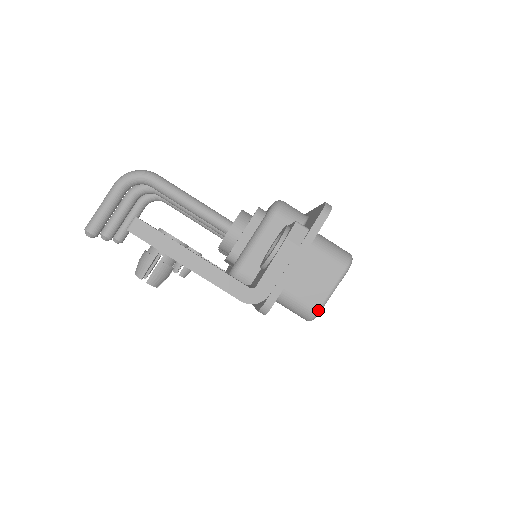
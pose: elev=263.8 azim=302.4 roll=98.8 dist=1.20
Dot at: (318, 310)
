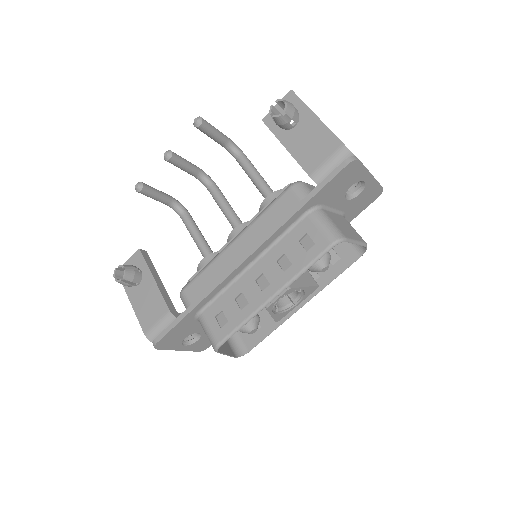
Dot at: (346, 238)
